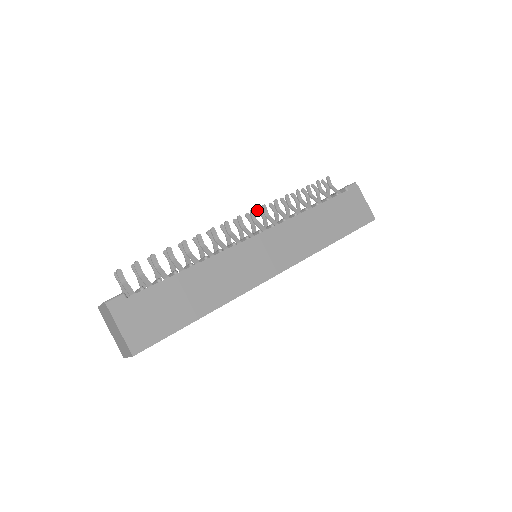
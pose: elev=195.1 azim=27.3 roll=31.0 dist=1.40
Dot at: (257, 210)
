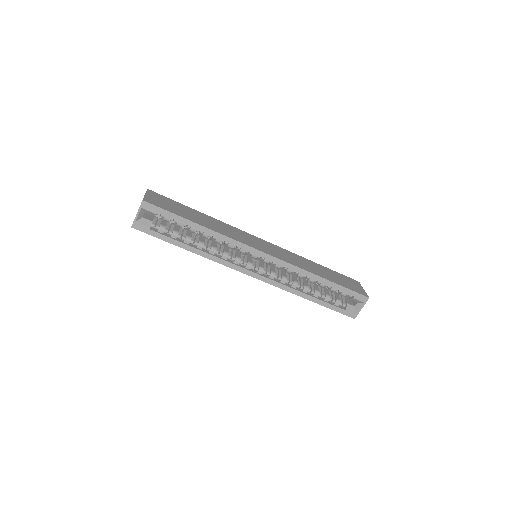
Dot at: occluded
